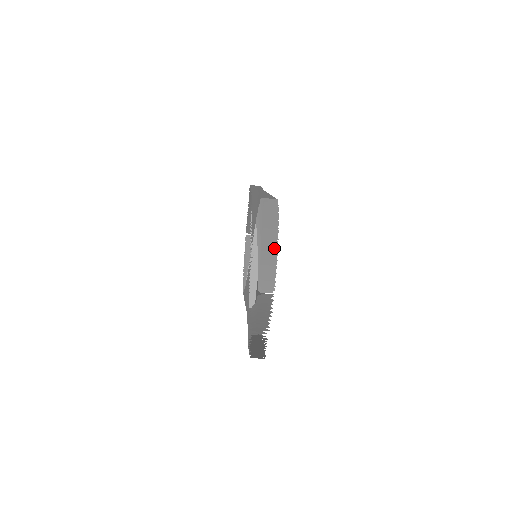
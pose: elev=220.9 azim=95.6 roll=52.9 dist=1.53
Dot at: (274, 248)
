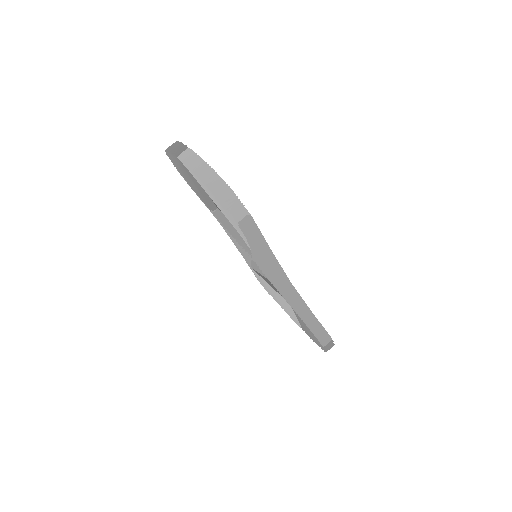
Dot at: (175, 143)
